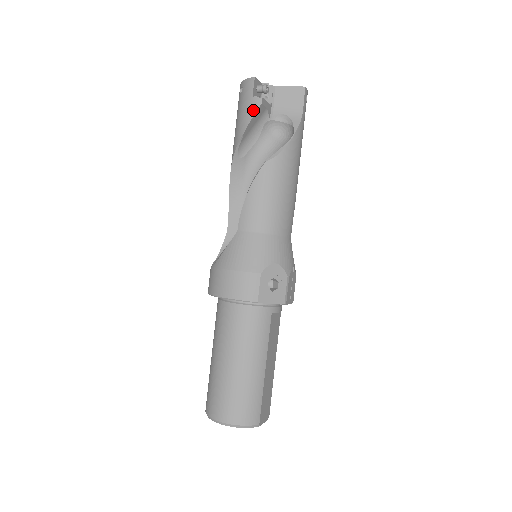
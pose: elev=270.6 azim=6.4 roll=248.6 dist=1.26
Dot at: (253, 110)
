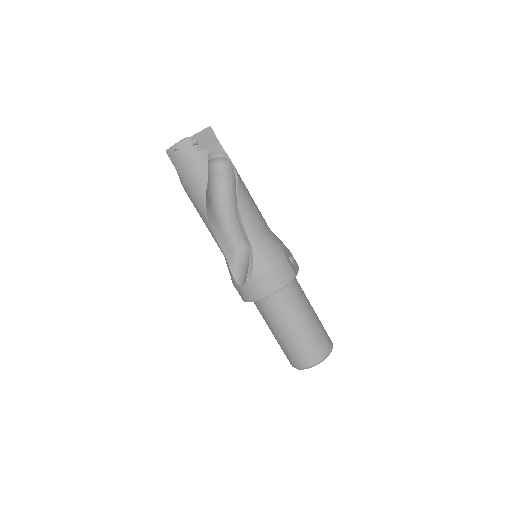
Dot at: (205, 161)
